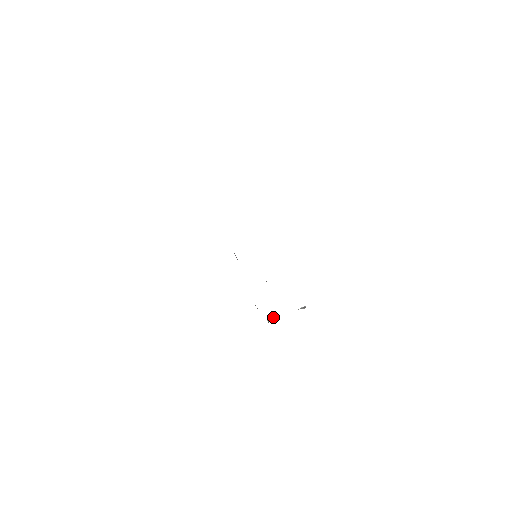
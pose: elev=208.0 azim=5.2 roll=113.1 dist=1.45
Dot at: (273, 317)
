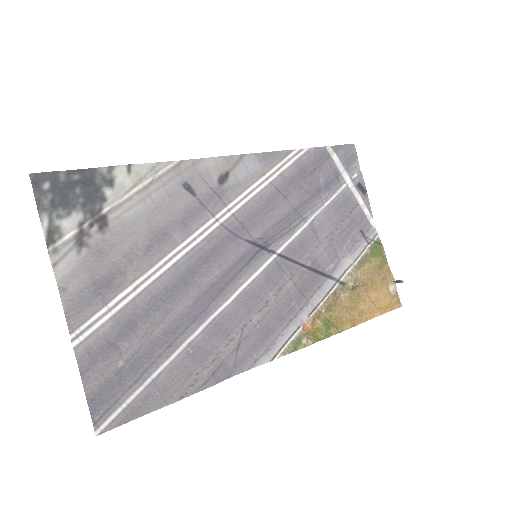
Dot at: (359, 284)
